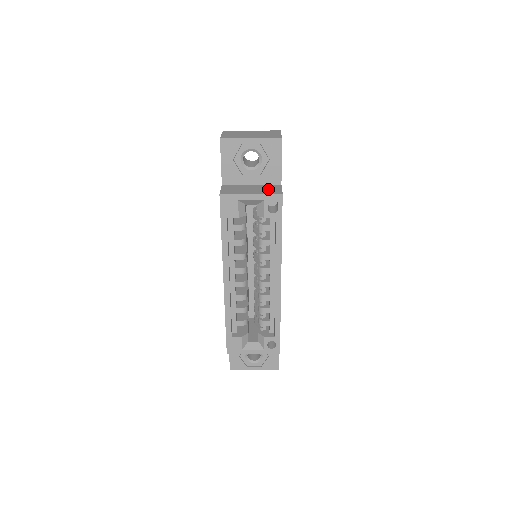
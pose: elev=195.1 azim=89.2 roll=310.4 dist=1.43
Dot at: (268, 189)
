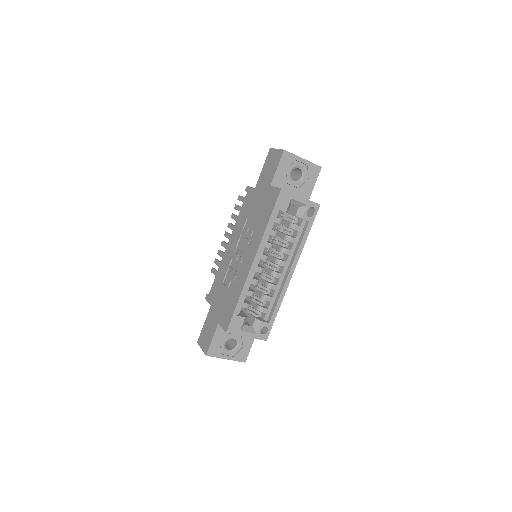
Dot at: occluded
